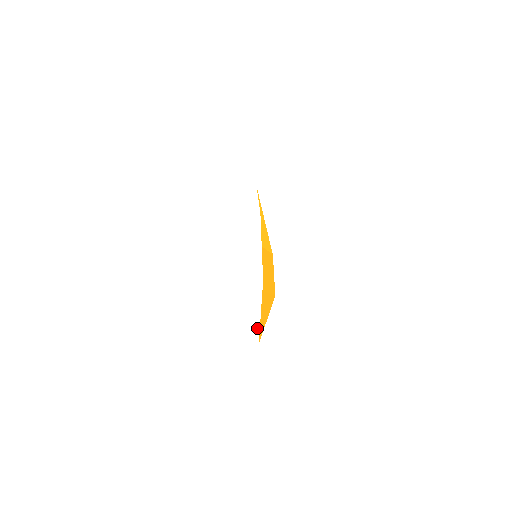
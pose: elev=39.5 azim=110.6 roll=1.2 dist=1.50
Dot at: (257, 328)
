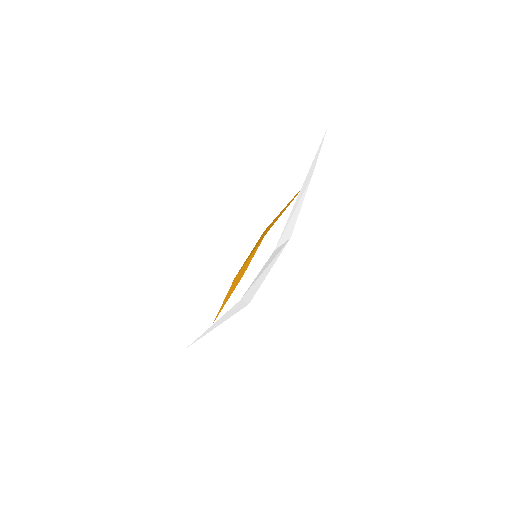
Dot at: occluded
